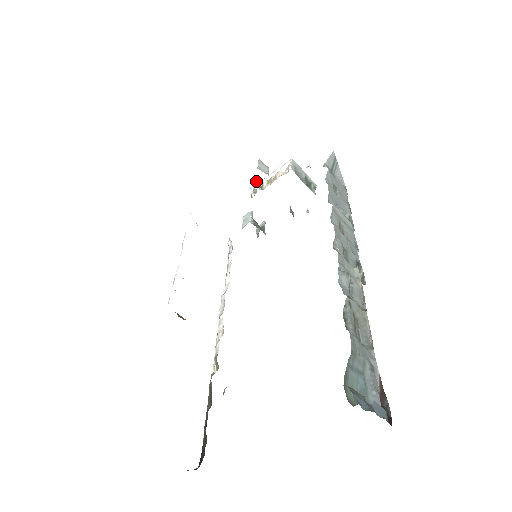
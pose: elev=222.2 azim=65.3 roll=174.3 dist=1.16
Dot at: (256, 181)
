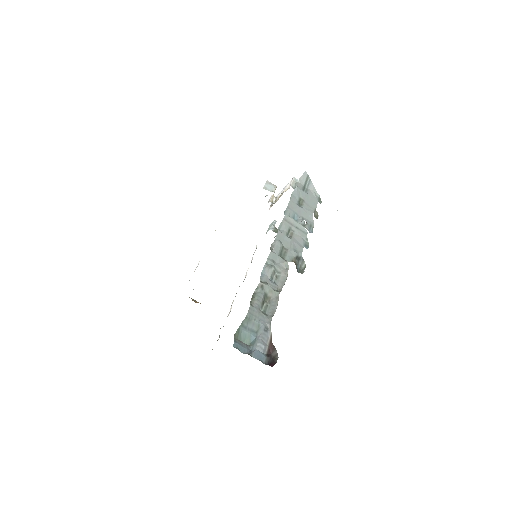
Dot at: (270, 197)
